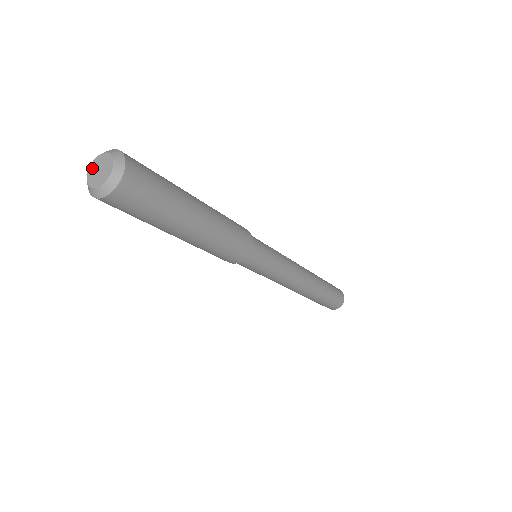
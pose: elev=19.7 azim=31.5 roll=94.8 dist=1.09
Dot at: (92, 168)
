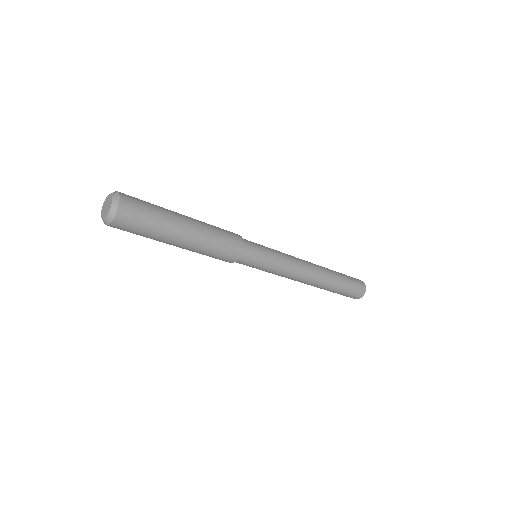
Dot at: (106, 200)
